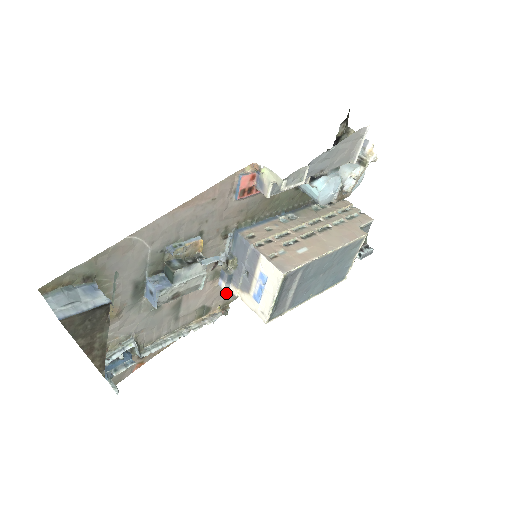
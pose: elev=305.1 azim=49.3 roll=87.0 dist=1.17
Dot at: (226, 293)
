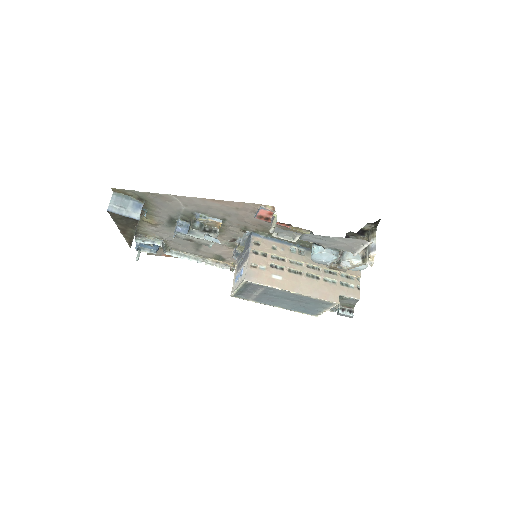
Dot at: occluded
